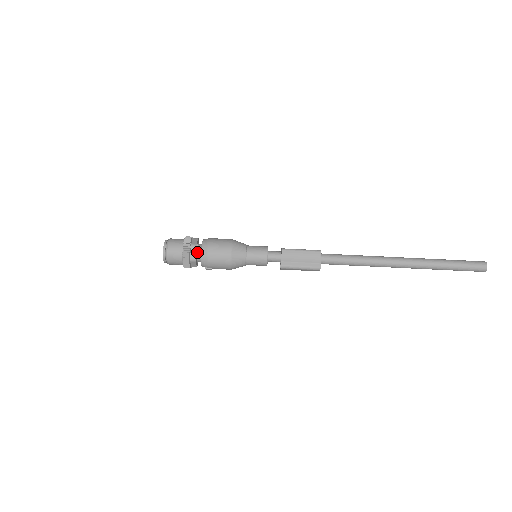
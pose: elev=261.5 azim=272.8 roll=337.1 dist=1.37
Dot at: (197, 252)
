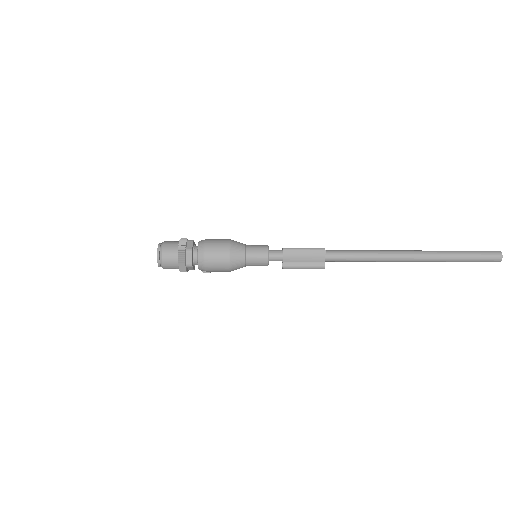
Dot at: (193, 256)
